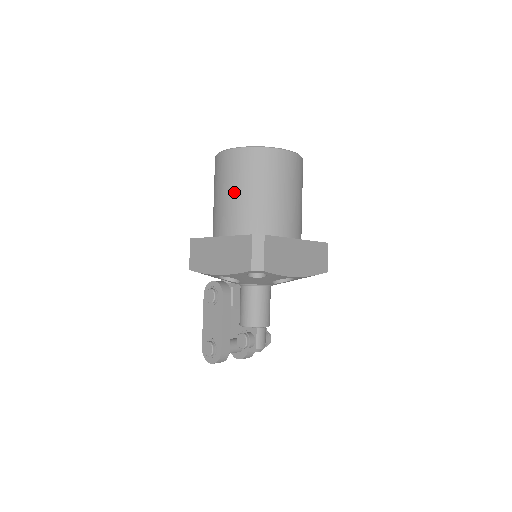
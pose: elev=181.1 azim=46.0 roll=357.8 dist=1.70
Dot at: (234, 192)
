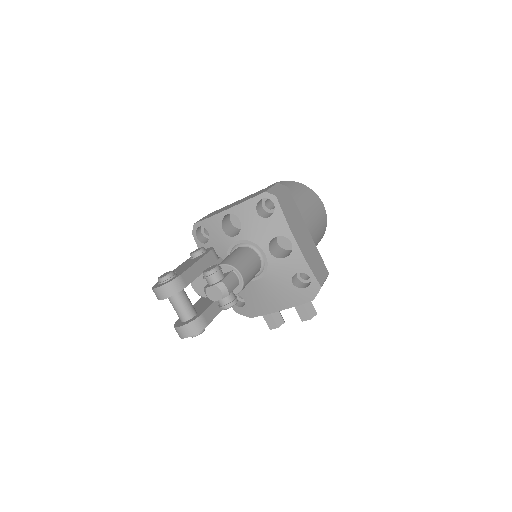
Dot at: occluded
